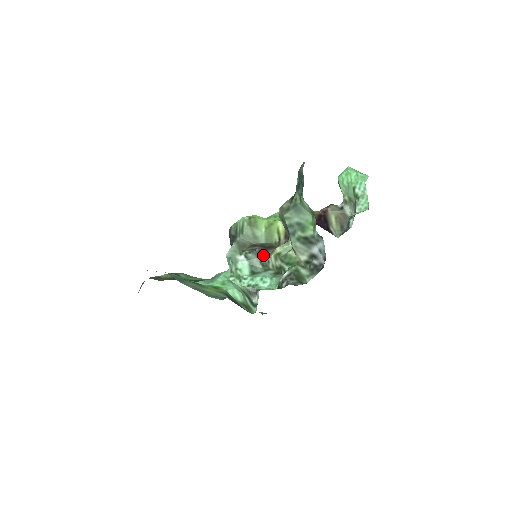
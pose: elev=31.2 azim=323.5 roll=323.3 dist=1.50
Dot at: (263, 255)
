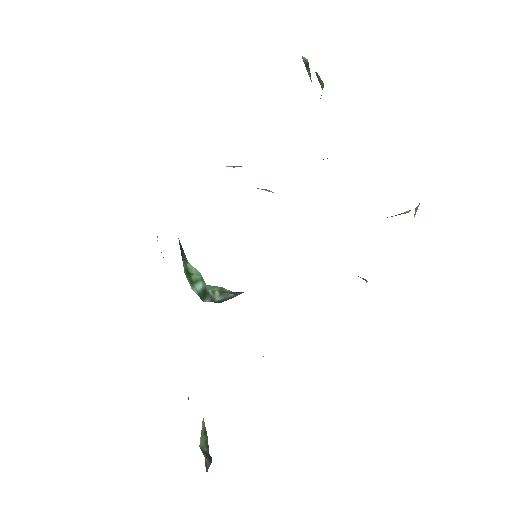
Dot at: occluded
